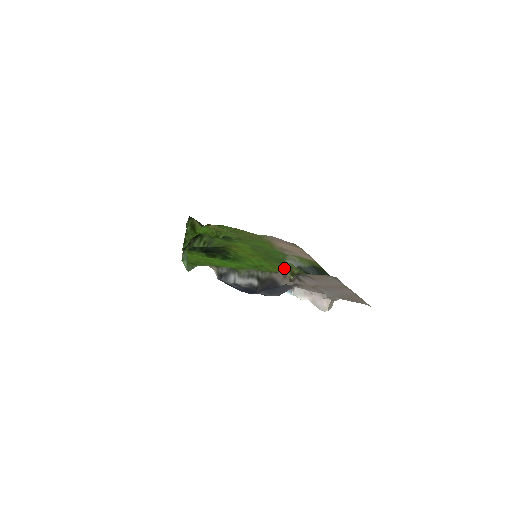
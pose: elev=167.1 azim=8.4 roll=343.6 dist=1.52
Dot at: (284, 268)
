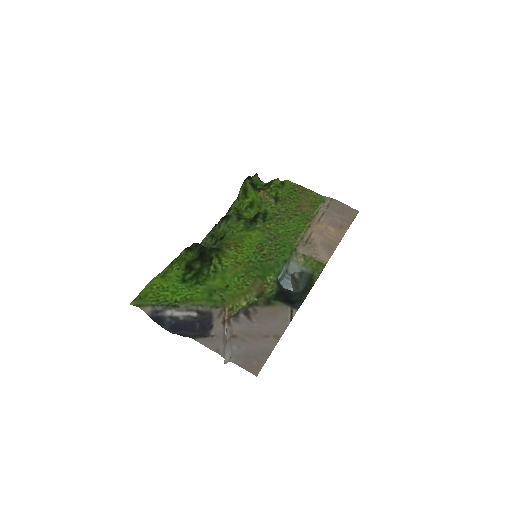
Dot at: (253, 289)
